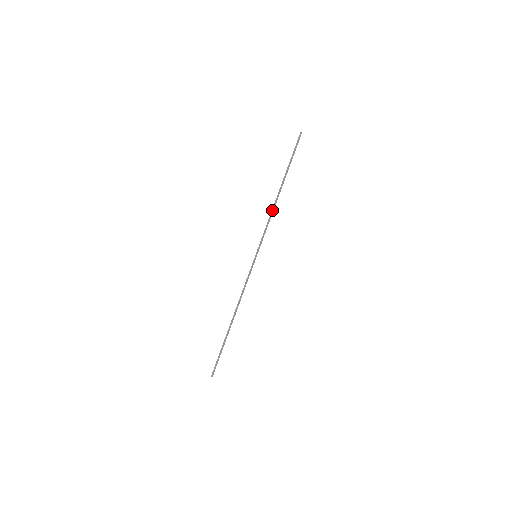
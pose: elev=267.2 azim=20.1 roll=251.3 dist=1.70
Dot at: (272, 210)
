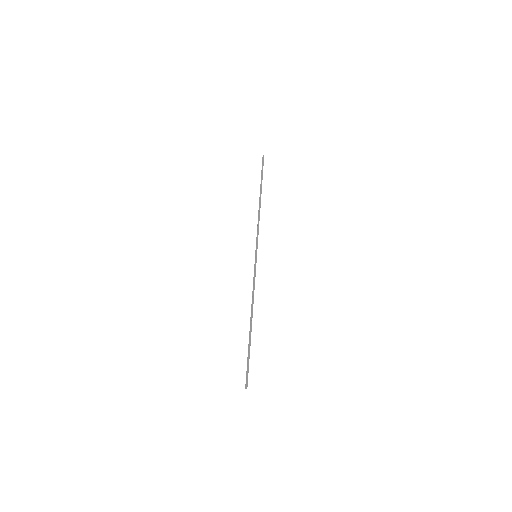
Dot at: (258, 216)
